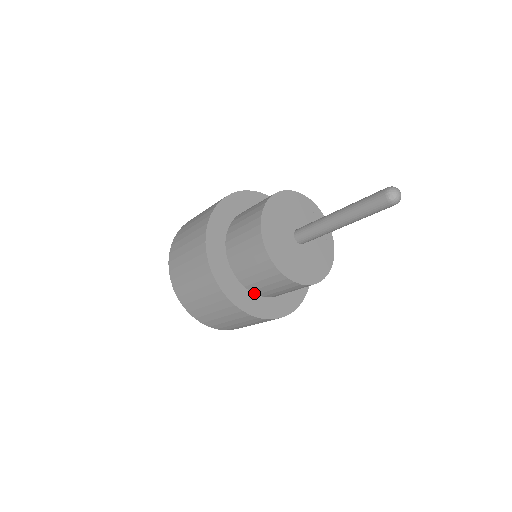
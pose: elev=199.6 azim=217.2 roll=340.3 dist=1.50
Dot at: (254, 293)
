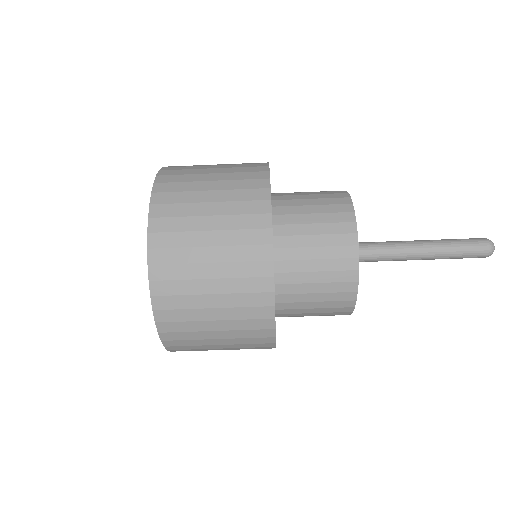
Dot at: occluded
